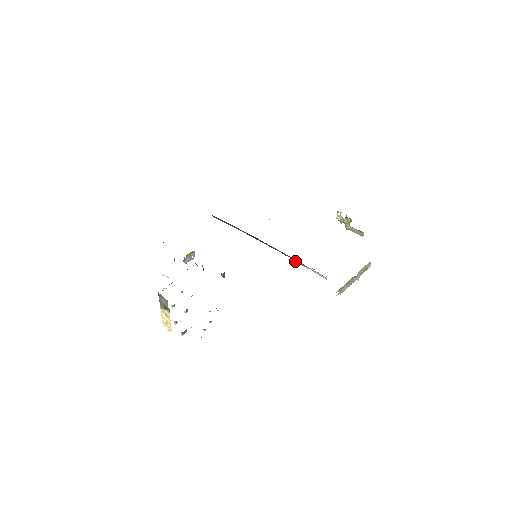
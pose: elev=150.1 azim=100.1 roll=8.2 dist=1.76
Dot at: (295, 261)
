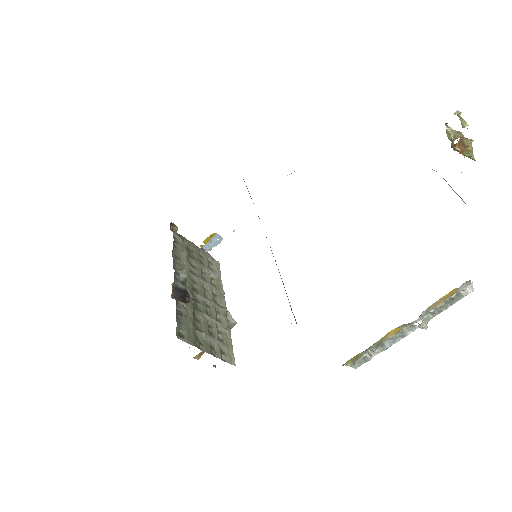
Dot at: occluded
